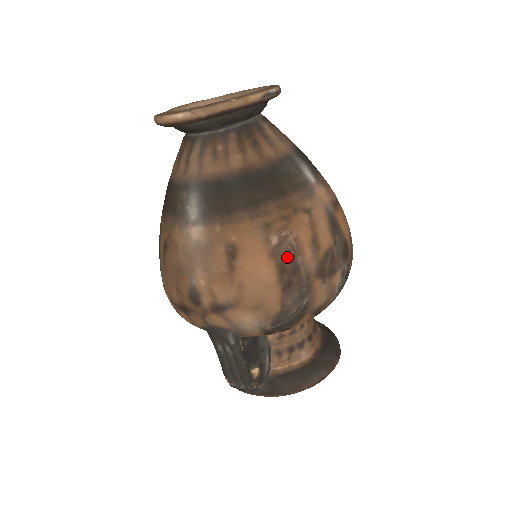
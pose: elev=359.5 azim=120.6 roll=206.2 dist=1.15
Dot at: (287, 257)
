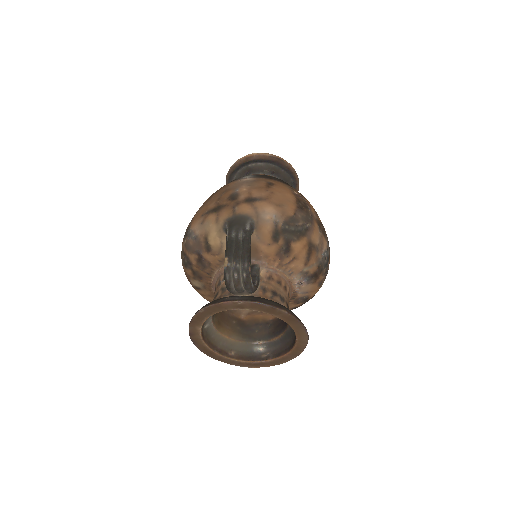
Dot at: (302, 200)
